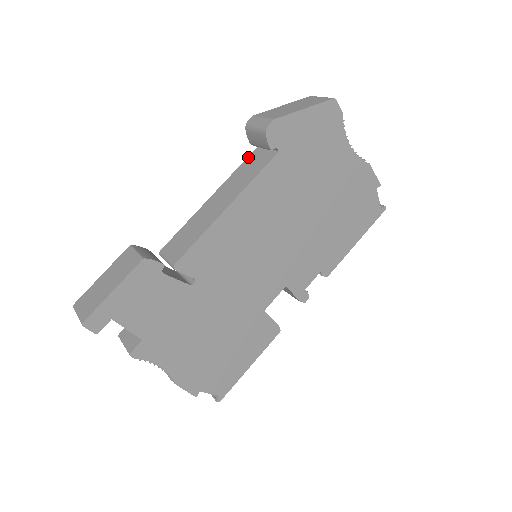
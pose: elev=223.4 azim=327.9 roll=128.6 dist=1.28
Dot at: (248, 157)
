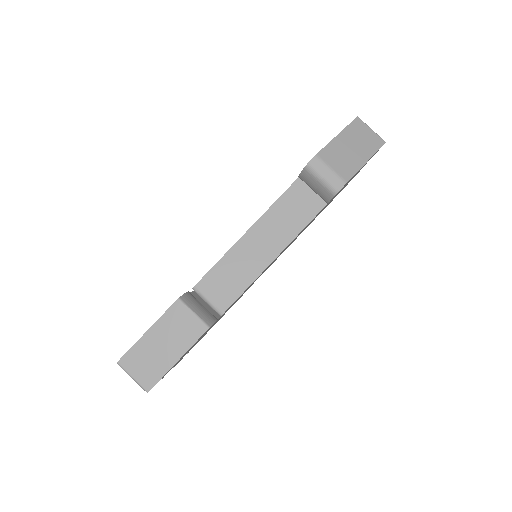
Dot at: (291, 187)
